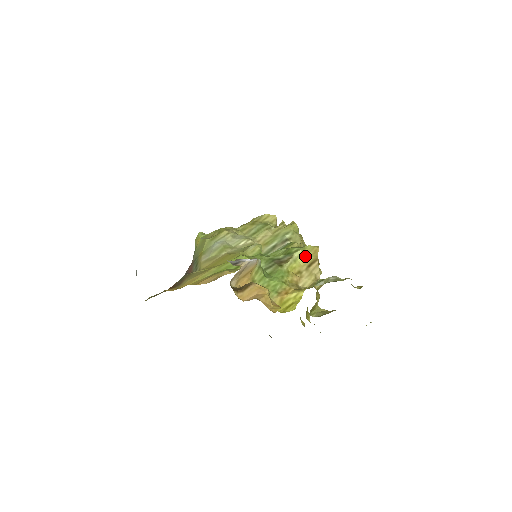
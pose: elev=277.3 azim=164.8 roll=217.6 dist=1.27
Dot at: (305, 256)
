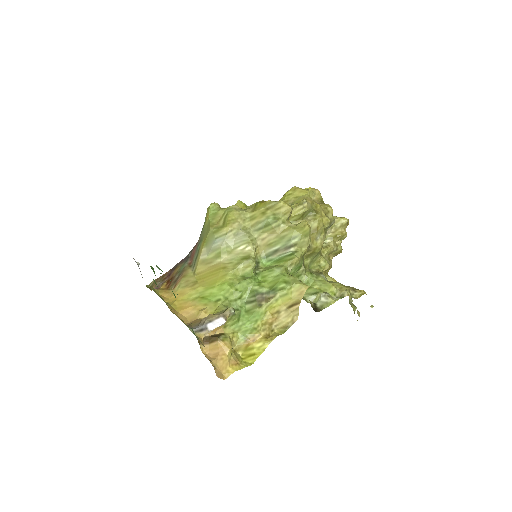
Dot at: (289, 297)
